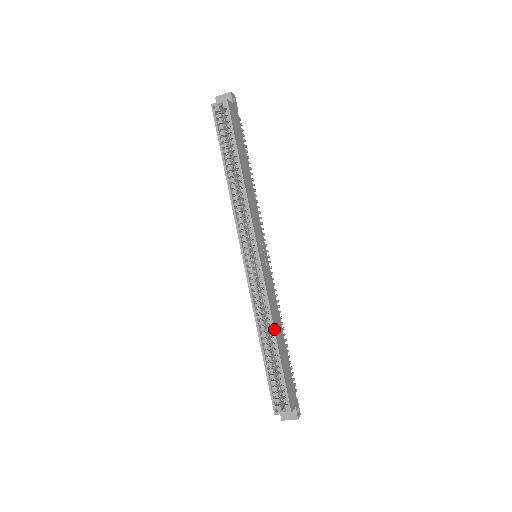
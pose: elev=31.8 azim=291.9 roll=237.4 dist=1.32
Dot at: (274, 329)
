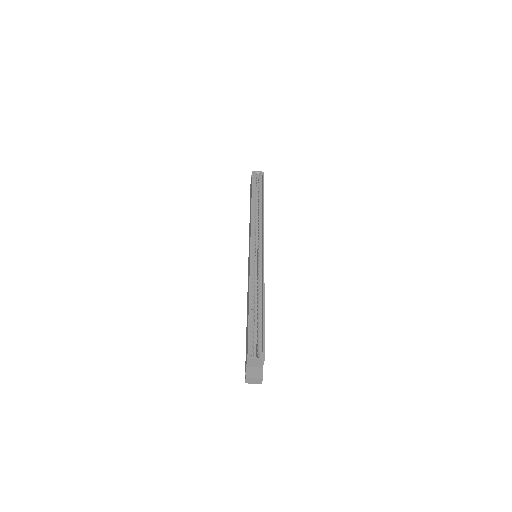
Dot at: (264, 294)
